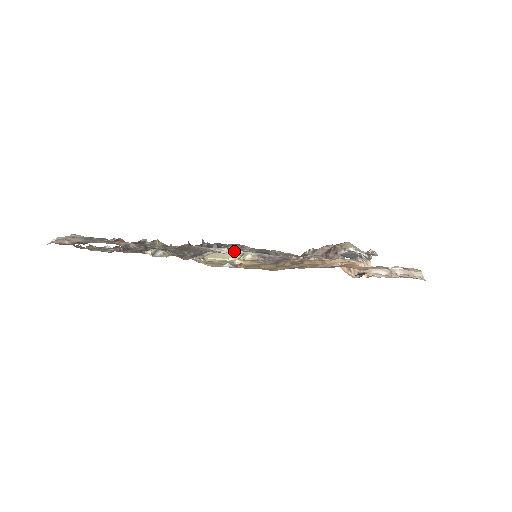
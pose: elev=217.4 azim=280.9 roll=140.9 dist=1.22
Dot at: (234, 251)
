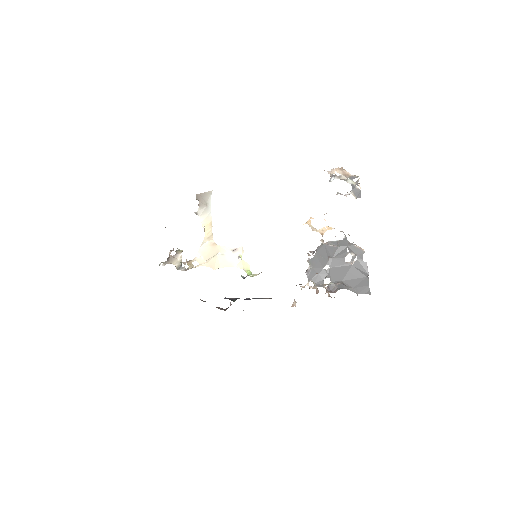
Dot at: (245, 277)
